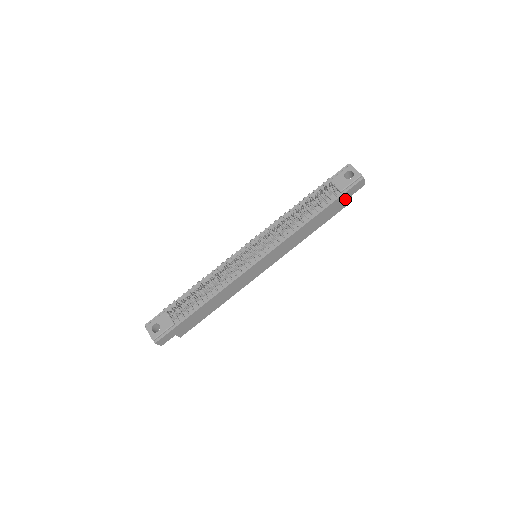
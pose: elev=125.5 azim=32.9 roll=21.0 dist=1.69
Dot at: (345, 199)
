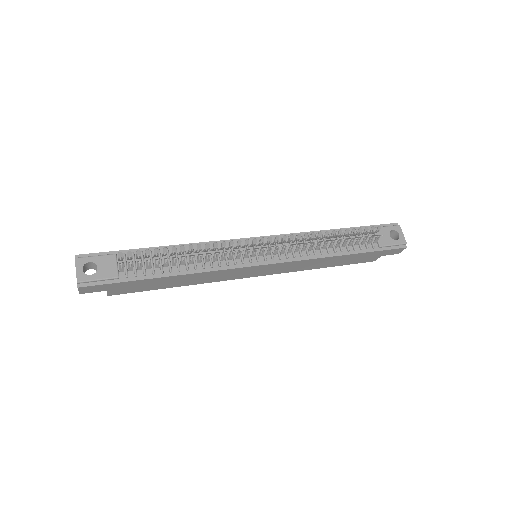
Dot at: (375, 255)
